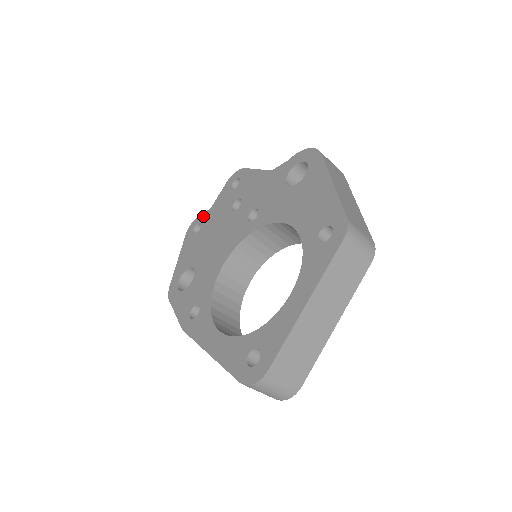
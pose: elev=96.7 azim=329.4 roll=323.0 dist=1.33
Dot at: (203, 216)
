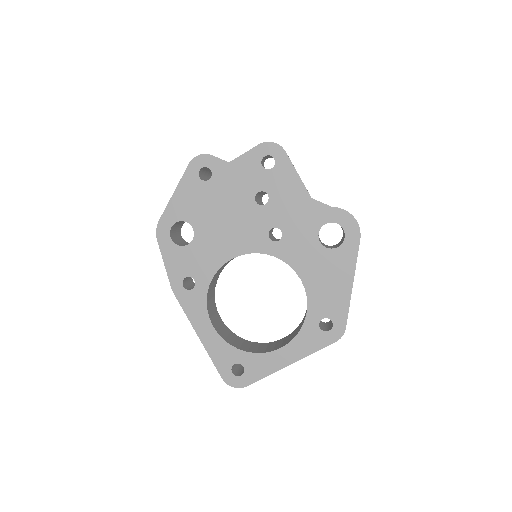
Dot at: (217, 164)
